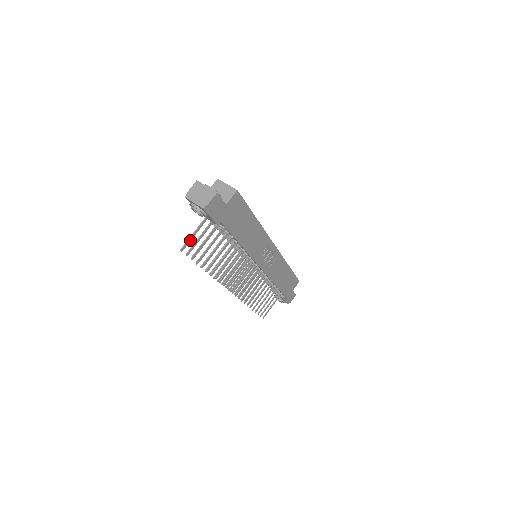
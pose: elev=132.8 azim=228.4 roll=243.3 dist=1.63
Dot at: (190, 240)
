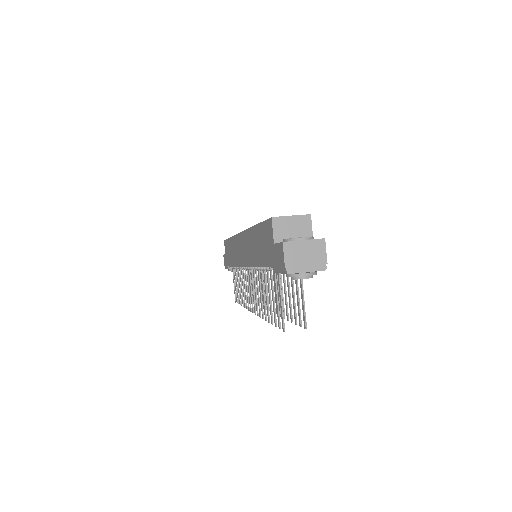
Dot at: (282, 311)
